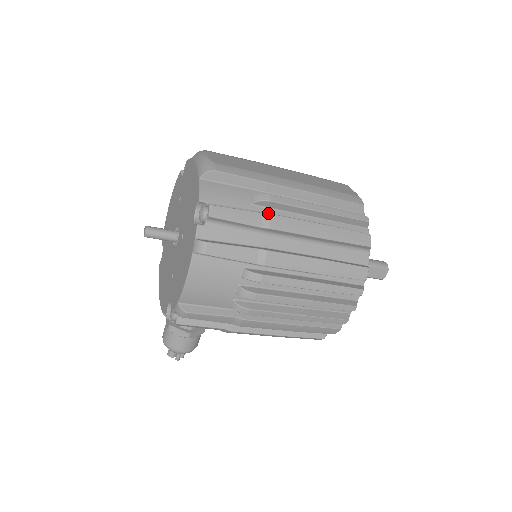
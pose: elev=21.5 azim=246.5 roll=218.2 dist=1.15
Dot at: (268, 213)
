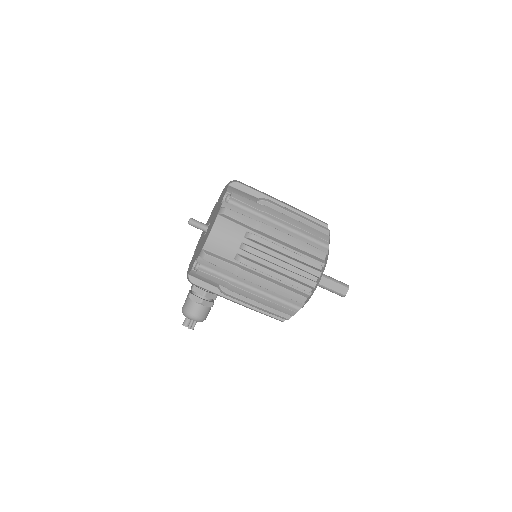
Dot at: occluded
